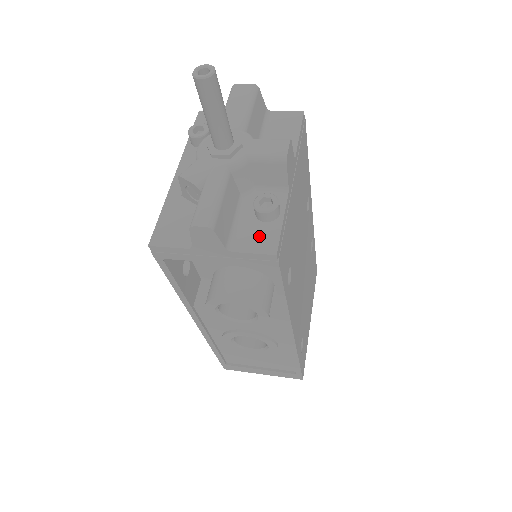
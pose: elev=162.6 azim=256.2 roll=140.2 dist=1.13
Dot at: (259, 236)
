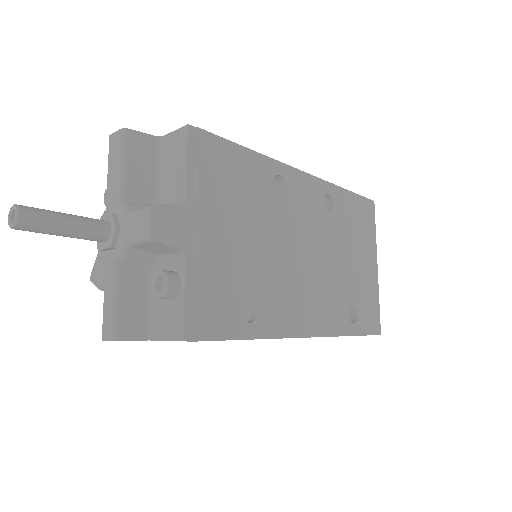
Dot at: (170, 318)
